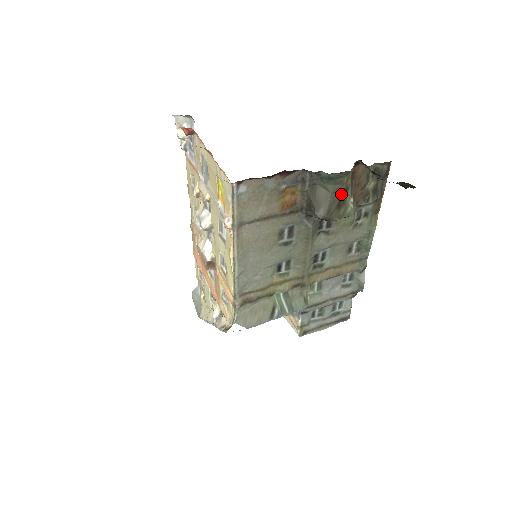
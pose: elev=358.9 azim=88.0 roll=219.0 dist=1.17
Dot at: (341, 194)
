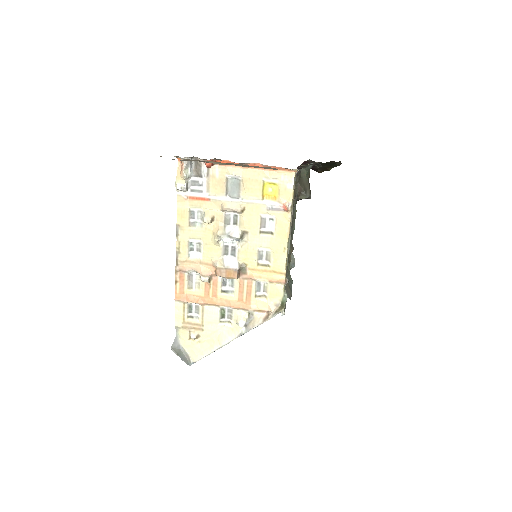
Dot at: occluded
